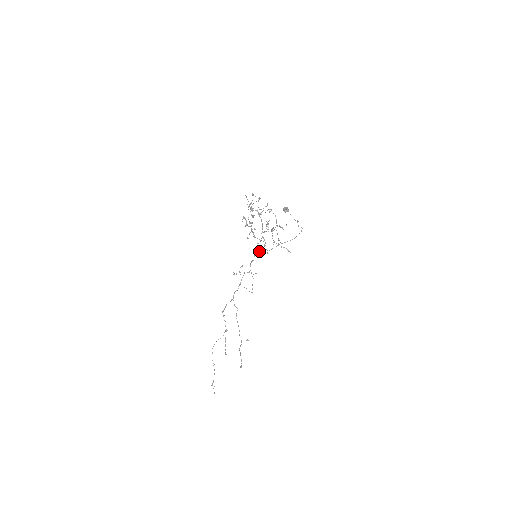
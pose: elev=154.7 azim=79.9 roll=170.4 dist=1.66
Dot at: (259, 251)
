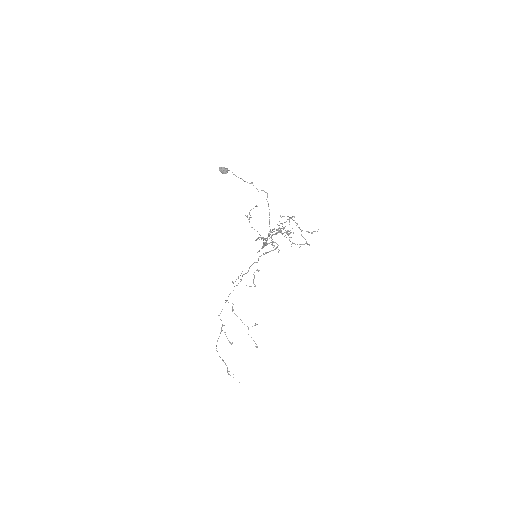
Dot at: (265, 253)
